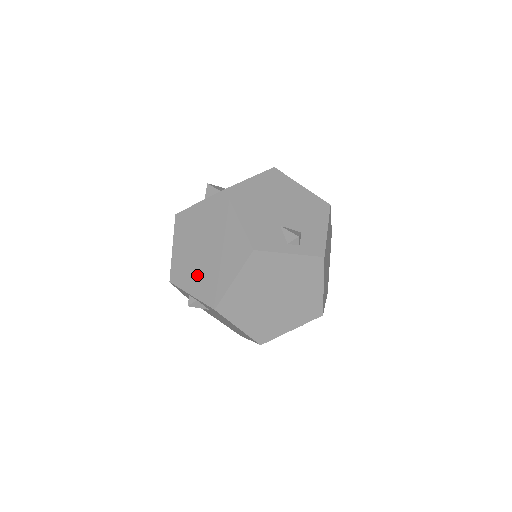
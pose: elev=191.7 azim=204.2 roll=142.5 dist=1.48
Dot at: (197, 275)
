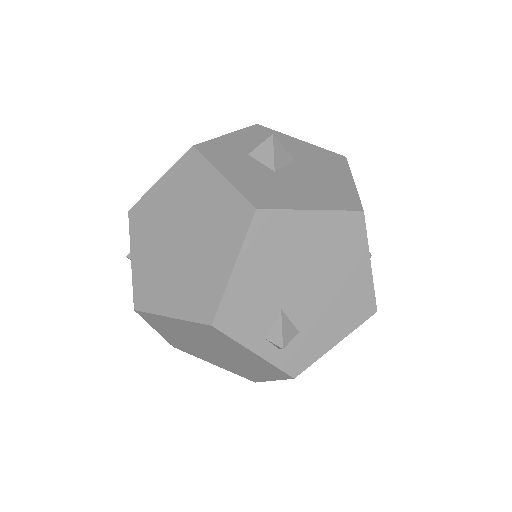
Dot at: (151, 251)
